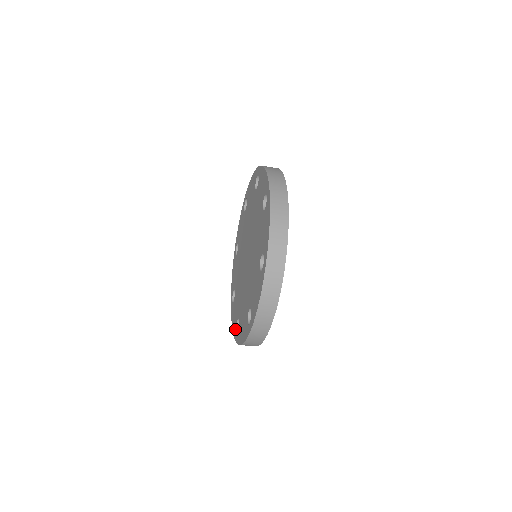
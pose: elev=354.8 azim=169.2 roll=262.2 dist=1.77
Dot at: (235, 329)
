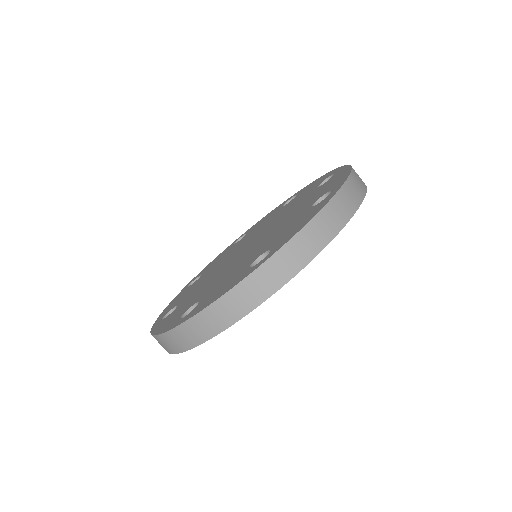
Dot at: (164, 314)
